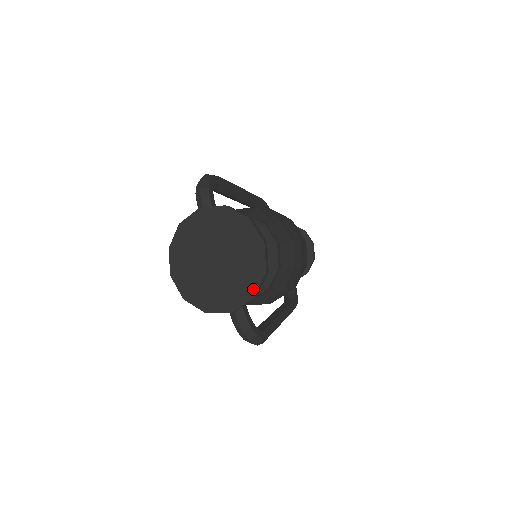
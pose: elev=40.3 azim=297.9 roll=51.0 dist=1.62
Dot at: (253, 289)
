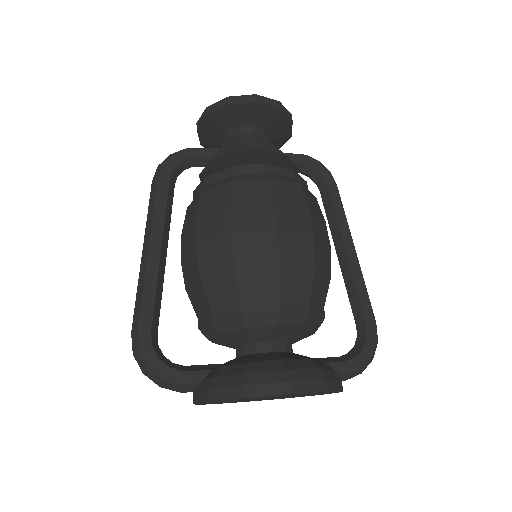
Dot at: occluded
